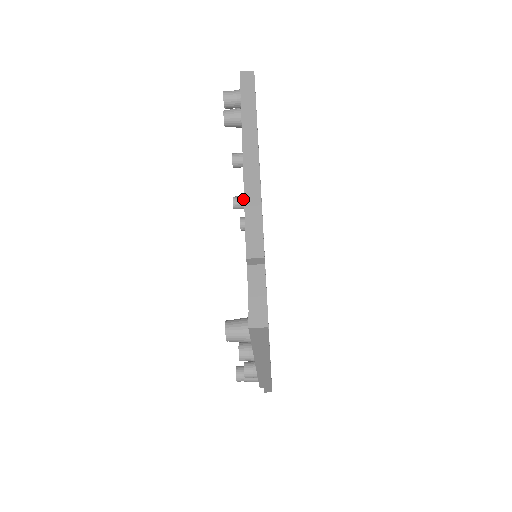
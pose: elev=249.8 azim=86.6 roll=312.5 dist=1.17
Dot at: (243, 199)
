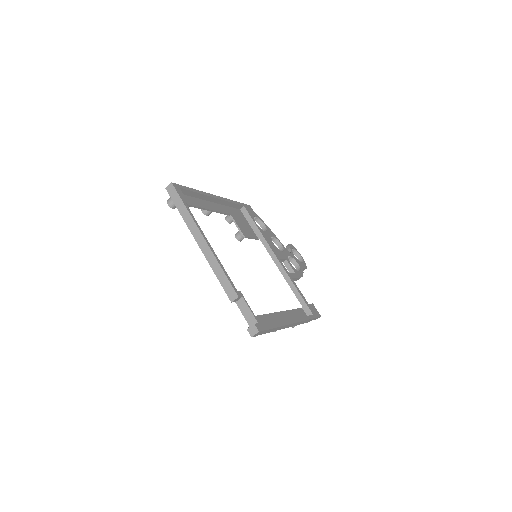
Dot at: occluded
